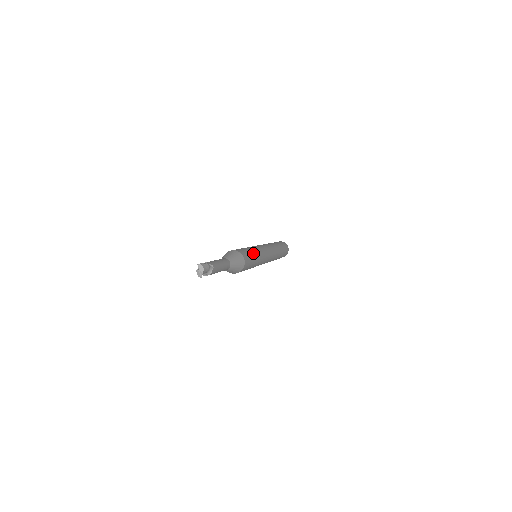
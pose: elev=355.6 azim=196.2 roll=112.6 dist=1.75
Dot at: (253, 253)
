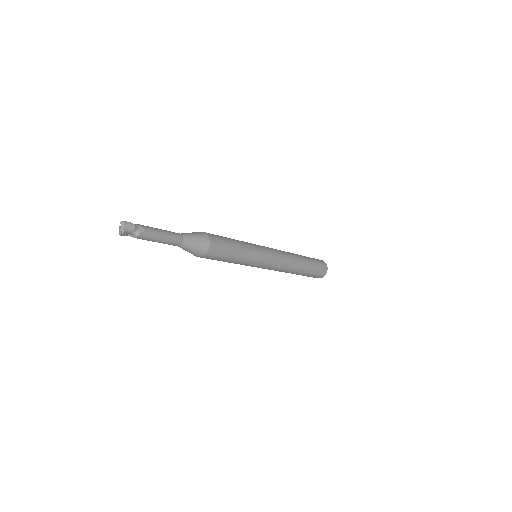
Dot at: (236, 245)
